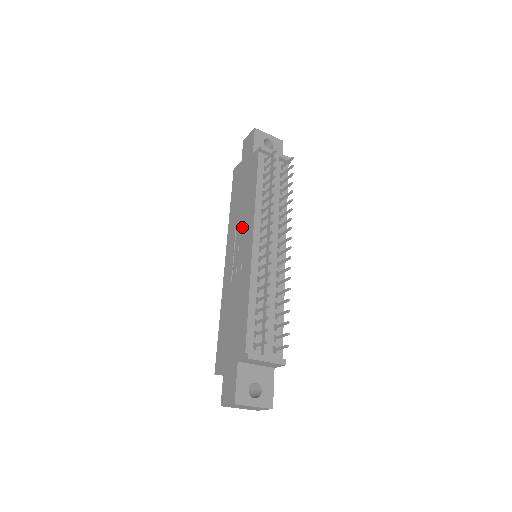
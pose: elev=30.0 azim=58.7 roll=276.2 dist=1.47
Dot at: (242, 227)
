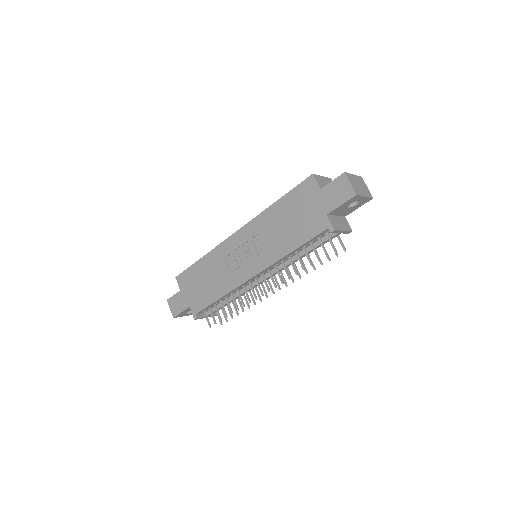
Dot at: (263, 245)
